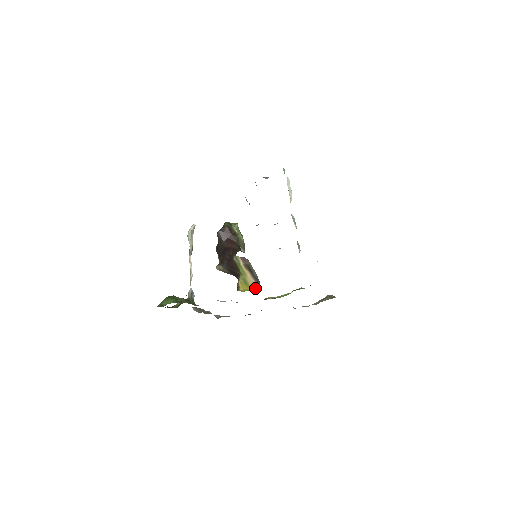
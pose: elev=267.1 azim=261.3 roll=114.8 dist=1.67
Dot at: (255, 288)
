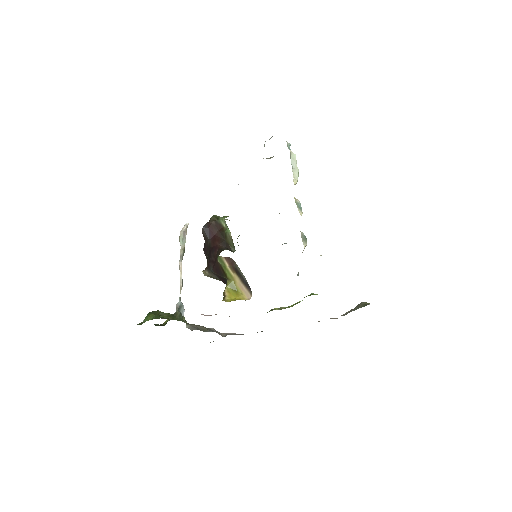
Dot at: (247, 296)
